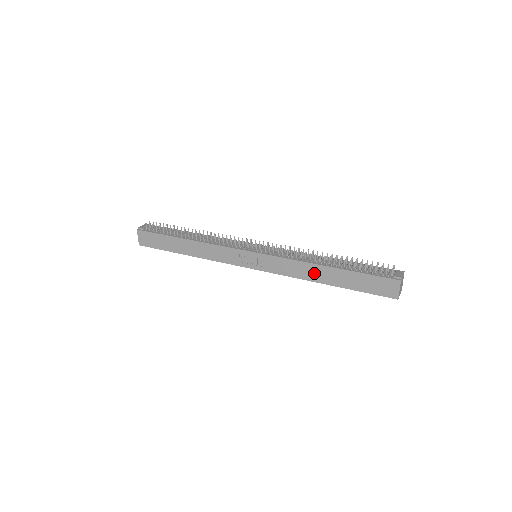
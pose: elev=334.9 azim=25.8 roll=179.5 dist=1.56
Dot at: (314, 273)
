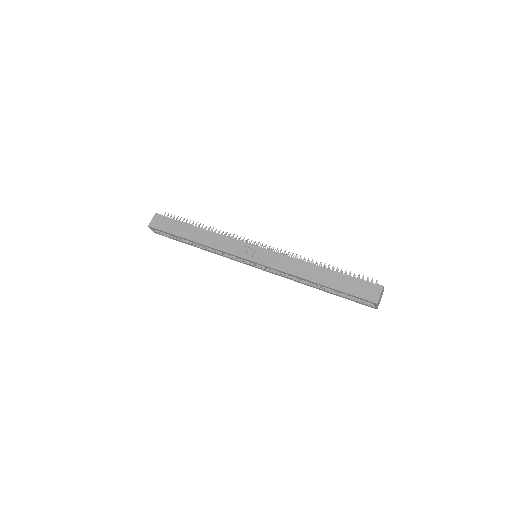
Dot at: (308, 271)
